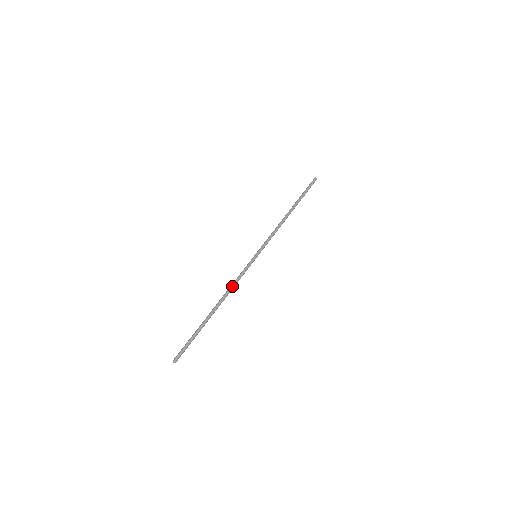
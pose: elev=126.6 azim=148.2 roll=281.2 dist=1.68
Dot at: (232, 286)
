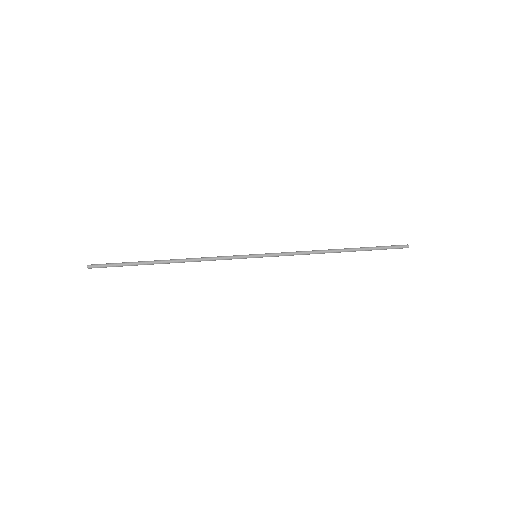
Dot at: (203, 258)
